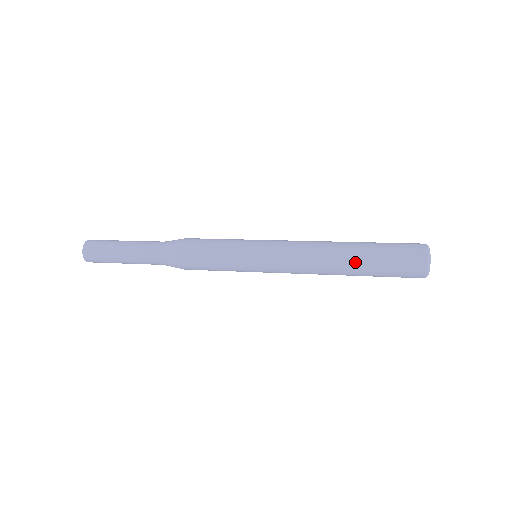
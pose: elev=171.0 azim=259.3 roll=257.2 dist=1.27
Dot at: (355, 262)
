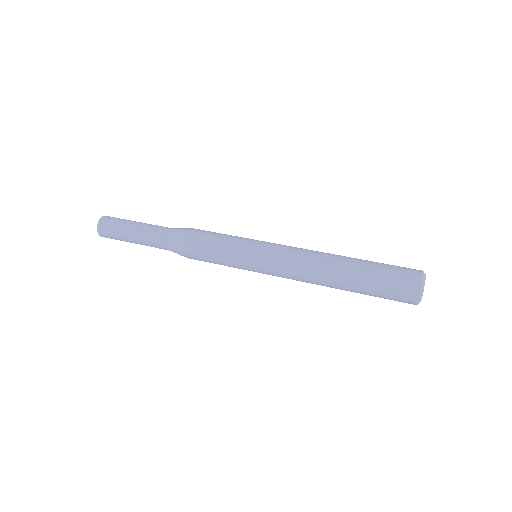
Dot at: occluded
